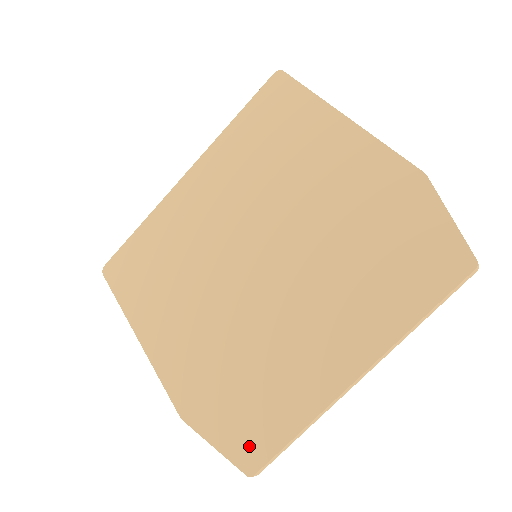
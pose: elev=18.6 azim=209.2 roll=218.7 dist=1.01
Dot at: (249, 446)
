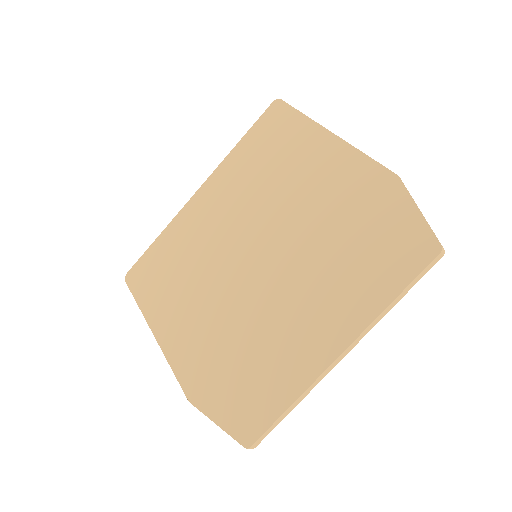
Dot at: (247, 421)
